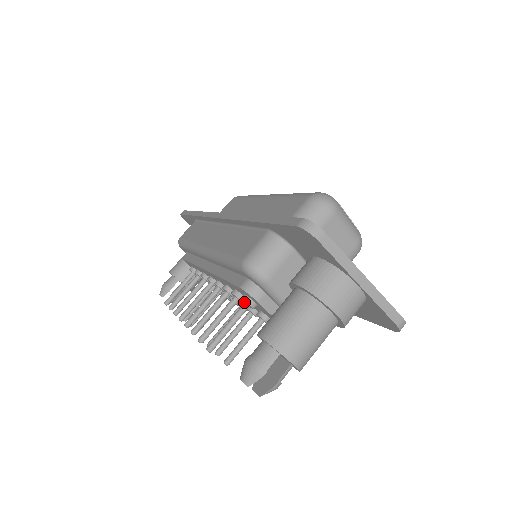
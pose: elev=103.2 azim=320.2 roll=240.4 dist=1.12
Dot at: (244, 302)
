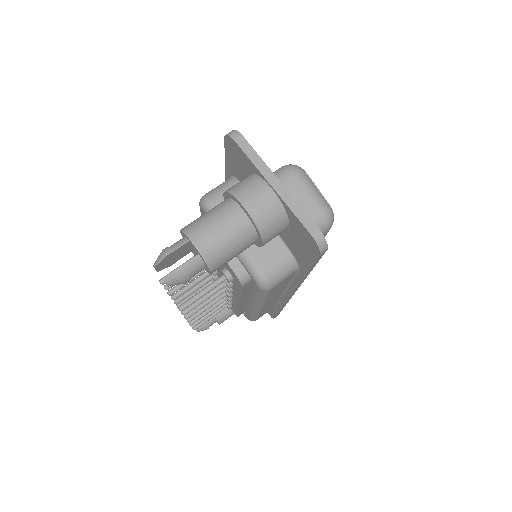
Dot at: occluded
